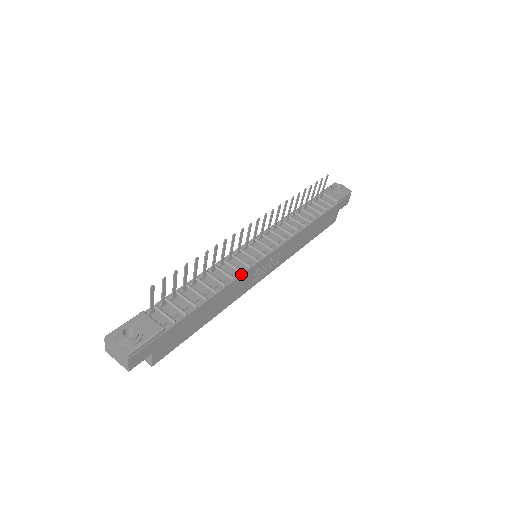
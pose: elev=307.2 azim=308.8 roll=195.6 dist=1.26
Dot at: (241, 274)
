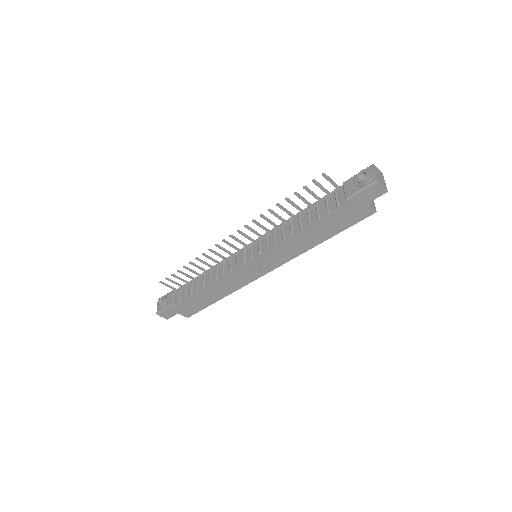
Dot at: (223, 276)
